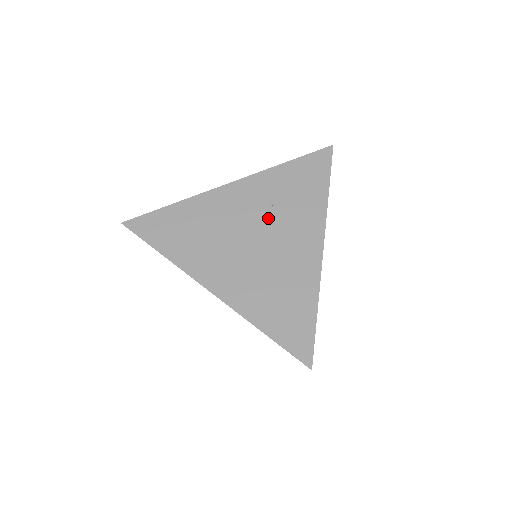
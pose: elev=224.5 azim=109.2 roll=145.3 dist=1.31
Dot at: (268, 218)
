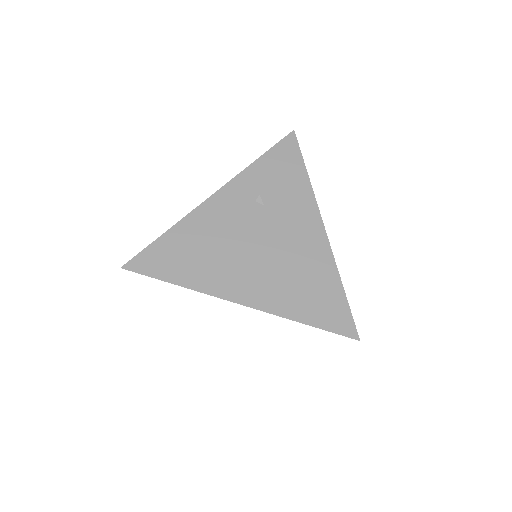
Dot at: (264, 216)
